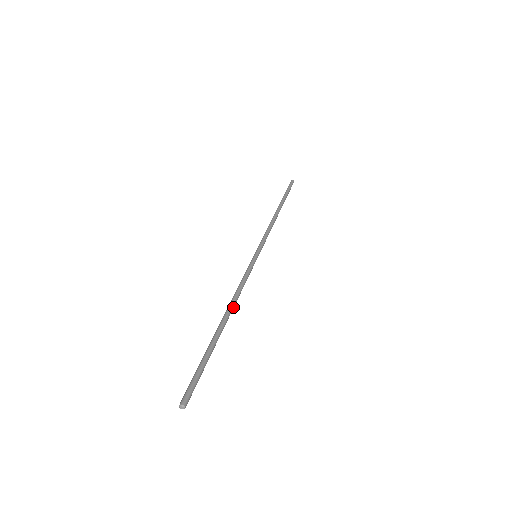
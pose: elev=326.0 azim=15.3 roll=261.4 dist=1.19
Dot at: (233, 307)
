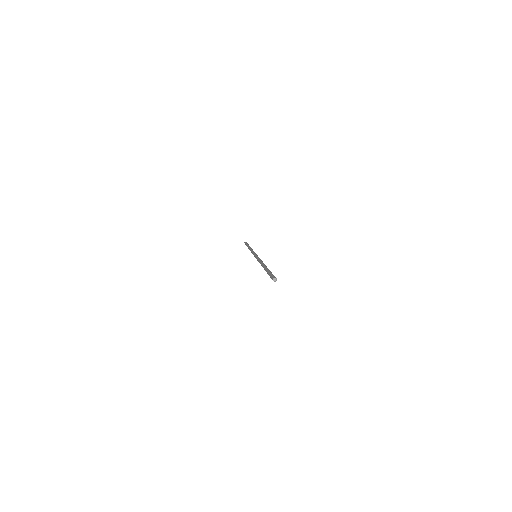
Dot at: occluded
